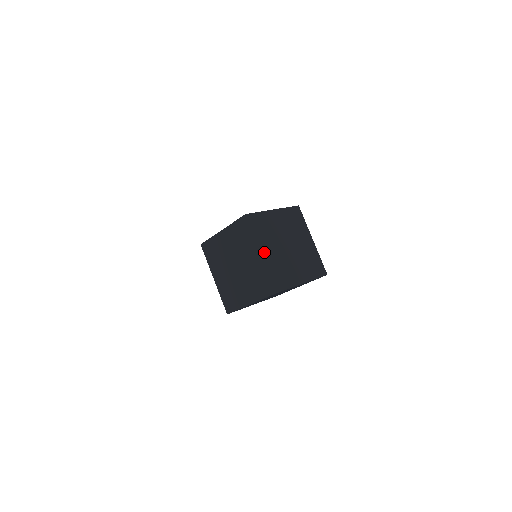
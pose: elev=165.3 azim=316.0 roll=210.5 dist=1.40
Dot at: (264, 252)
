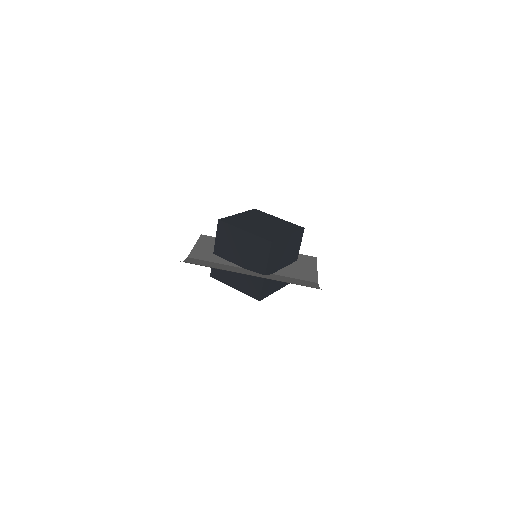
Dot at: (267, 271)
